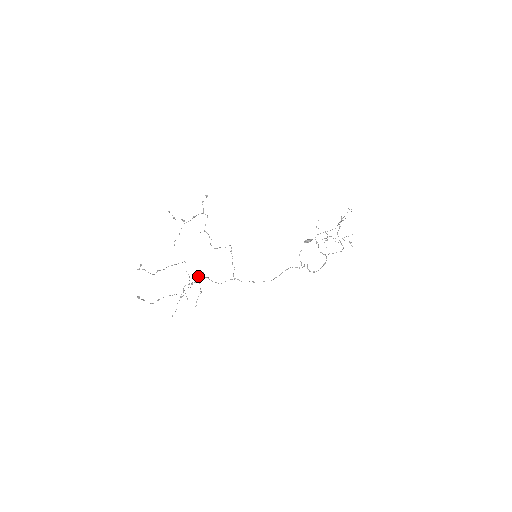
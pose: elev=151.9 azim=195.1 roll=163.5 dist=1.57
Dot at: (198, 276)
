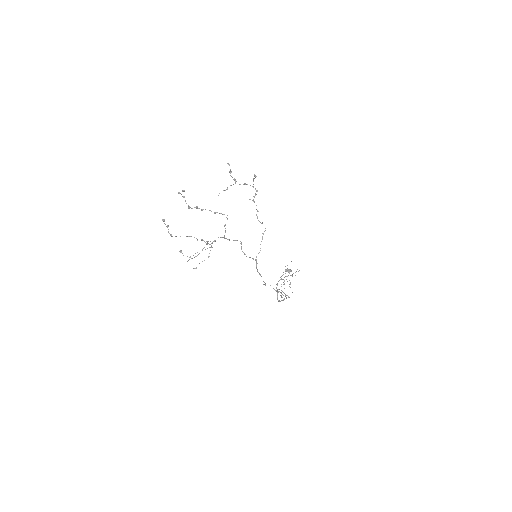
Dot at: (210, 241)
